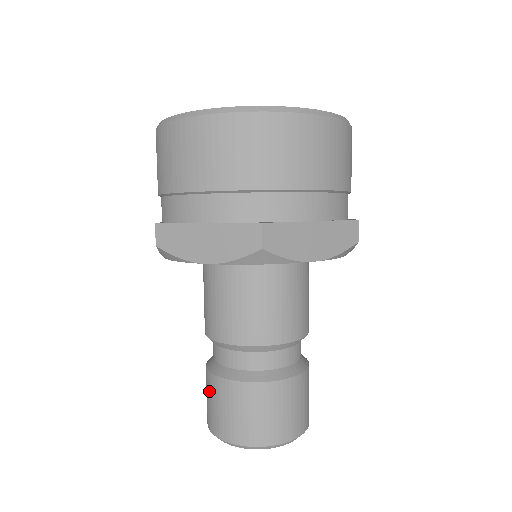
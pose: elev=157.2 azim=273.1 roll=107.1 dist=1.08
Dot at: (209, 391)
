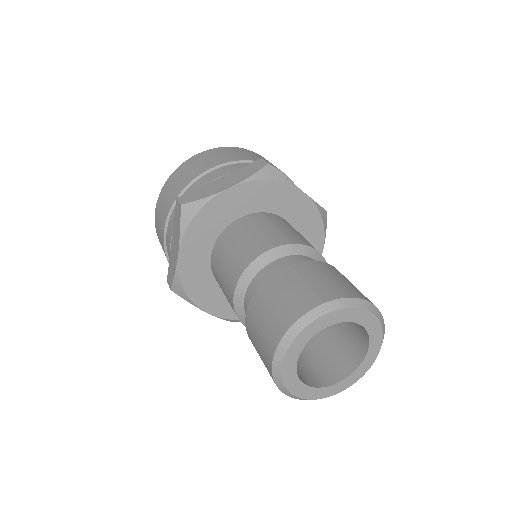
Dot at: (263, 306)
